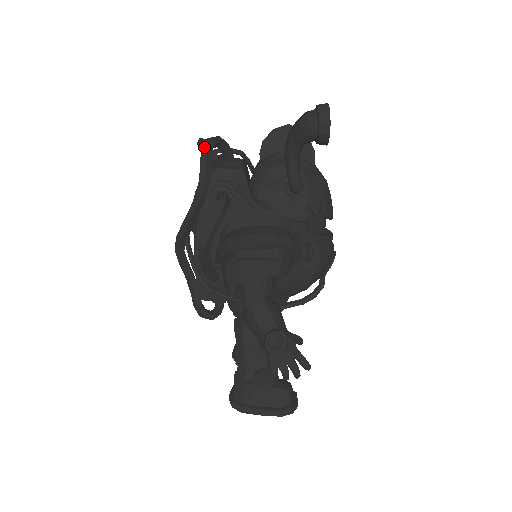
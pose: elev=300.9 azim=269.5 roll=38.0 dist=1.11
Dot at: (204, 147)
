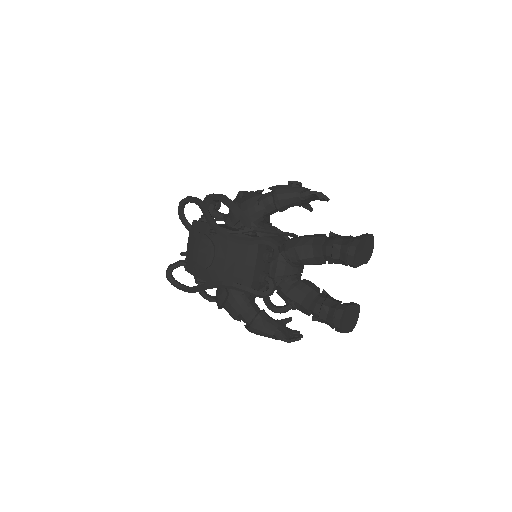
Dot at: (181, 200)
